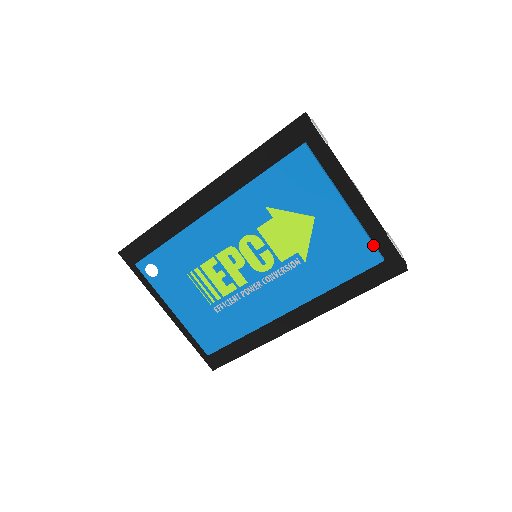
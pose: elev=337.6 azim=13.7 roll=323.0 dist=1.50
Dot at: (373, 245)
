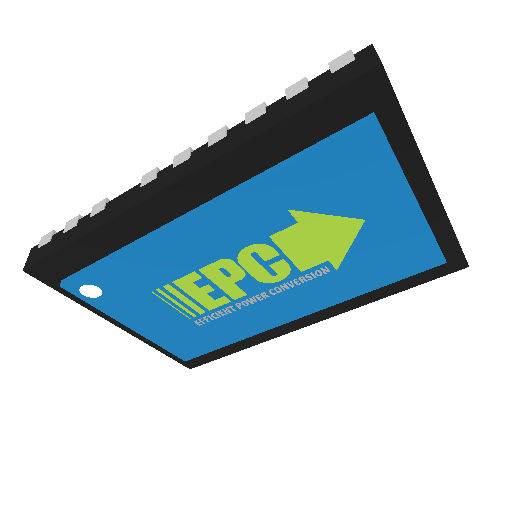
Dot at: (438, 248)
